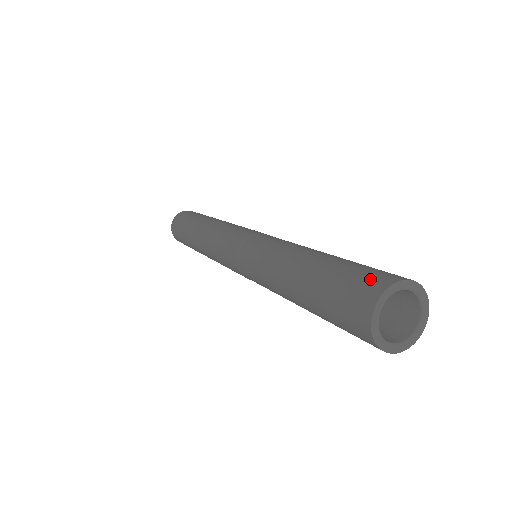
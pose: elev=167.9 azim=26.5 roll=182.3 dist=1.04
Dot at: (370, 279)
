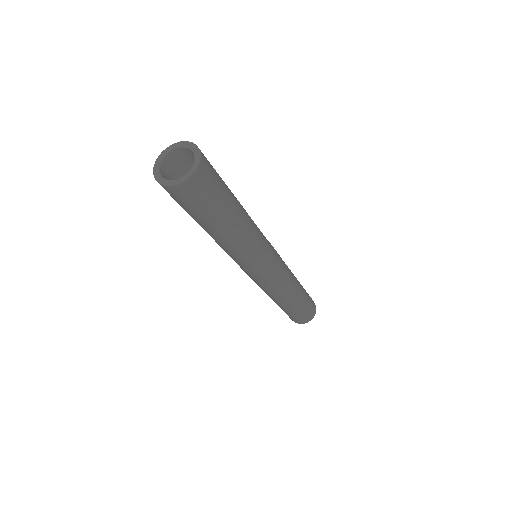
Dot at: occluded
